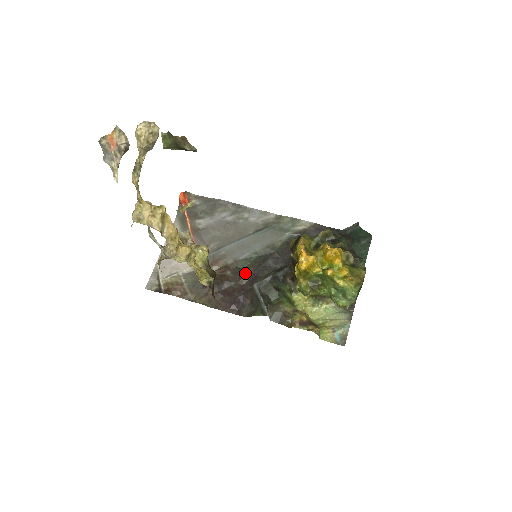
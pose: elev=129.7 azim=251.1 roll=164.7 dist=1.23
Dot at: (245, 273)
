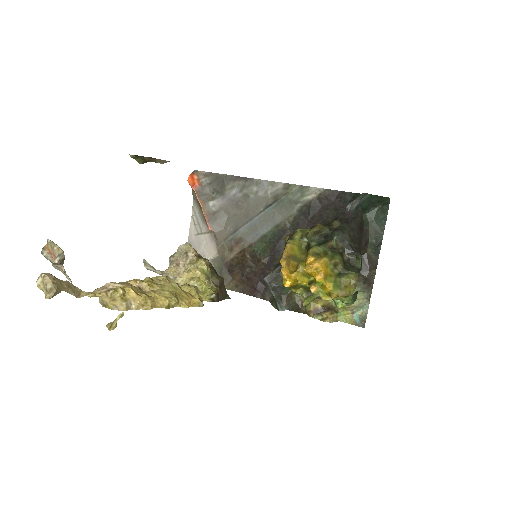
Dot at: (262, 256)
